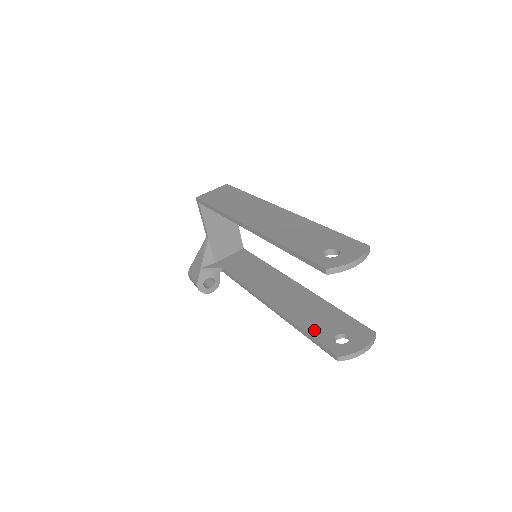
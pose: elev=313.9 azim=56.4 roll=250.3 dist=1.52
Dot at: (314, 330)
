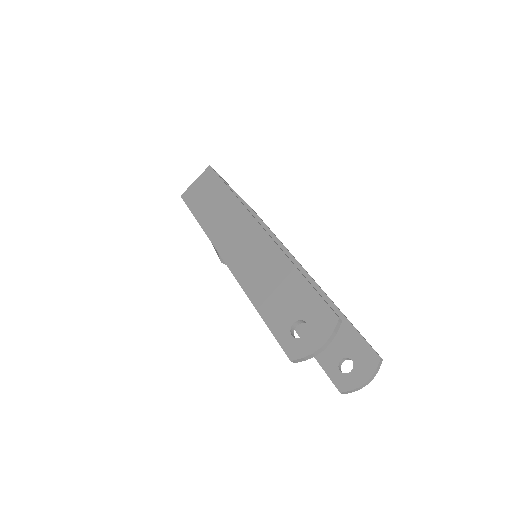
Dot at: occluded
